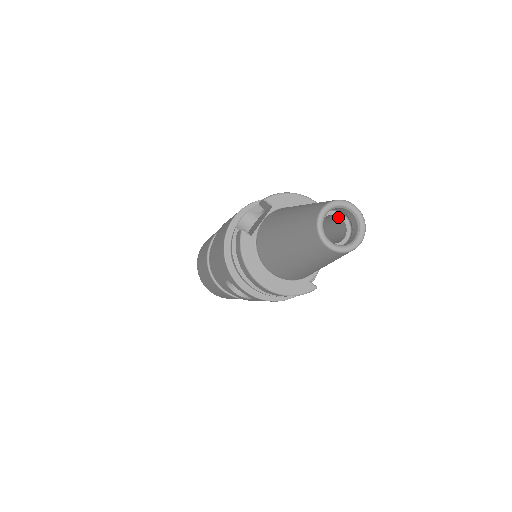
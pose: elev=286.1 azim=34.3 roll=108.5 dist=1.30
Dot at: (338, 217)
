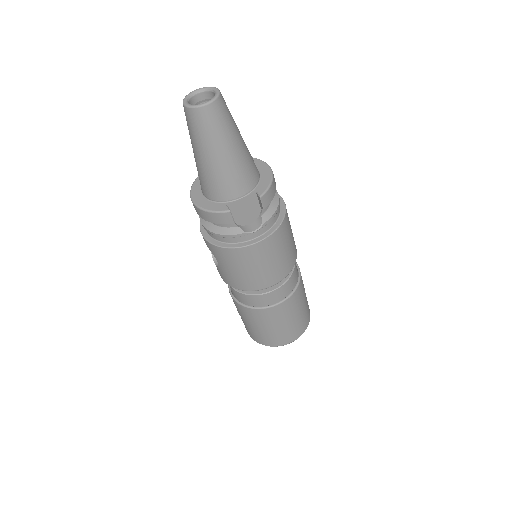
Dot at: occluded
